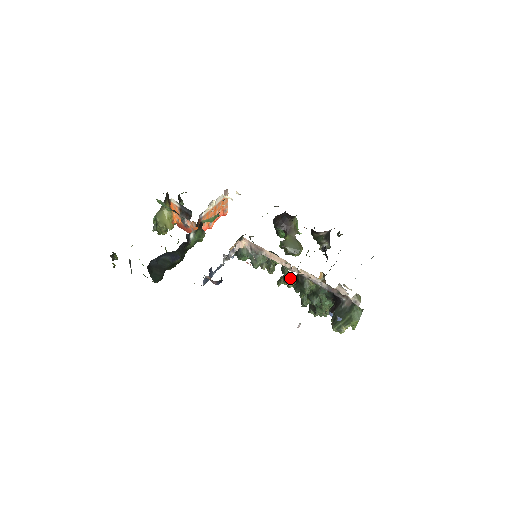
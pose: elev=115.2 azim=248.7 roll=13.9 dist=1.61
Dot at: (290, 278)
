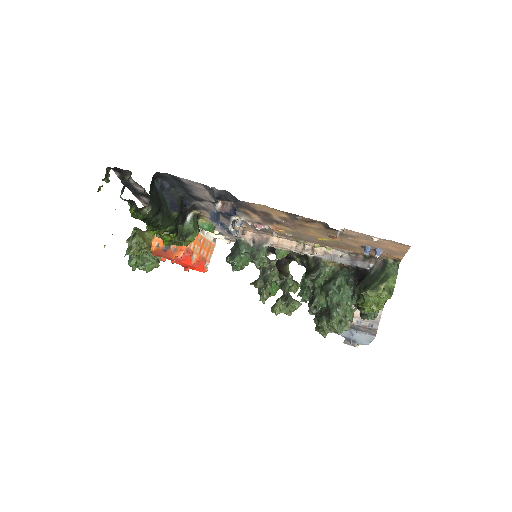
Dot at: (290, 297)
